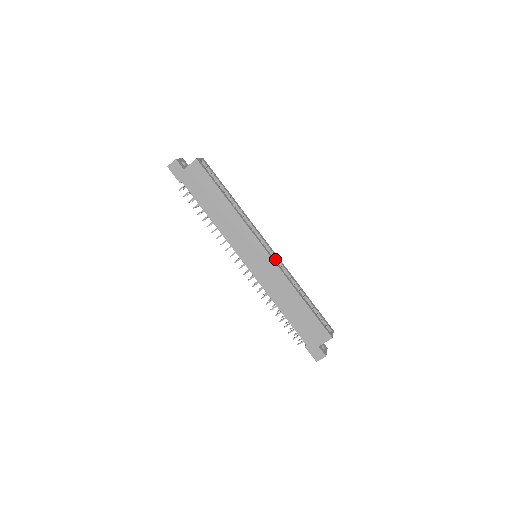
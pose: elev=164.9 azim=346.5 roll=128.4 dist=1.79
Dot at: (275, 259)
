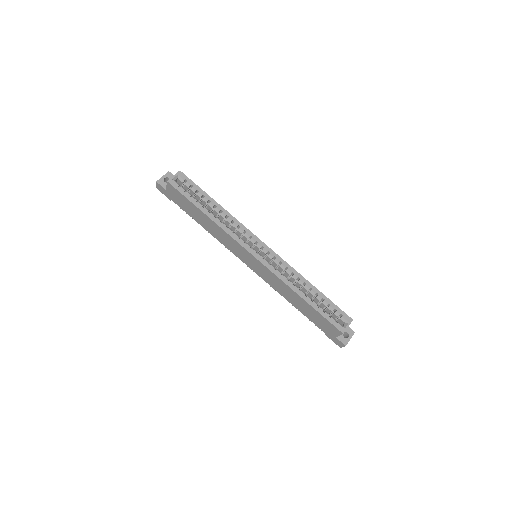
Dot at: (274, 257)
